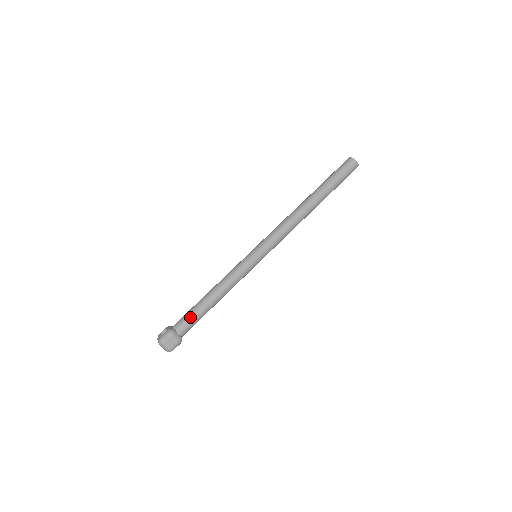
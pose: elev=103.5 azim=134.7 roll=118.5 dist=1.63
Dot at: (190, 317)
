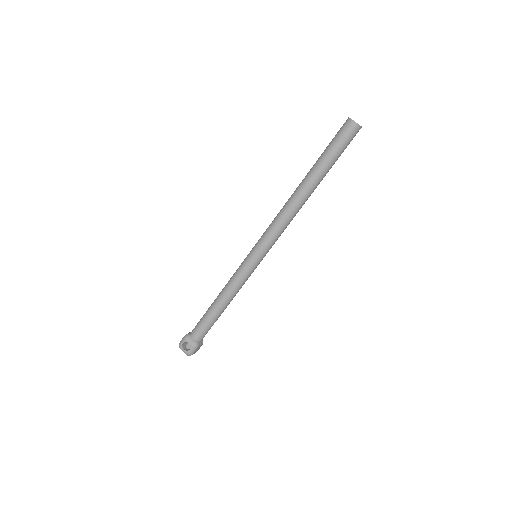
Dot at: (208, 329)
